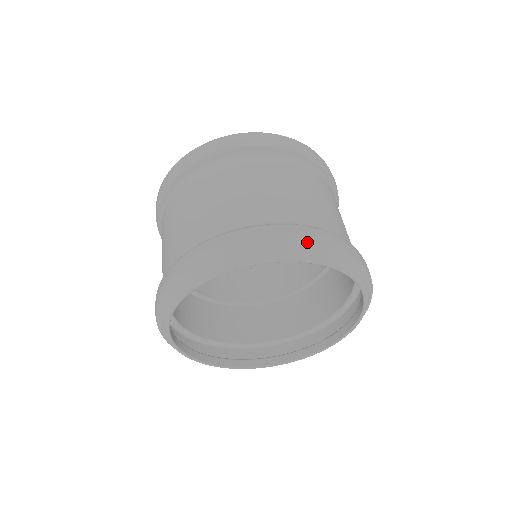
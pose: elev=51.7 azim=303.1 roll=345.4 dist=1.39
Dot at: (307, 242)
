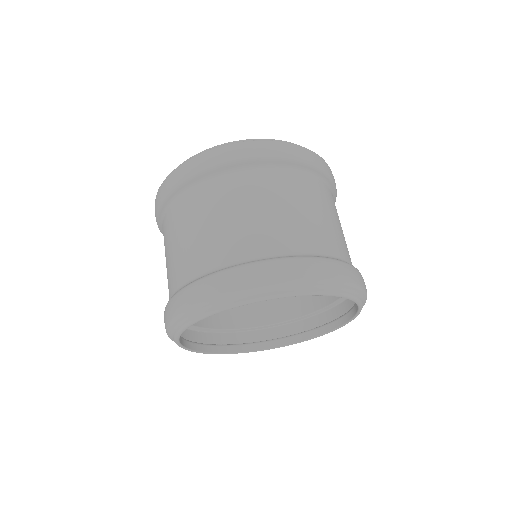
Dot at: (338, 279)
